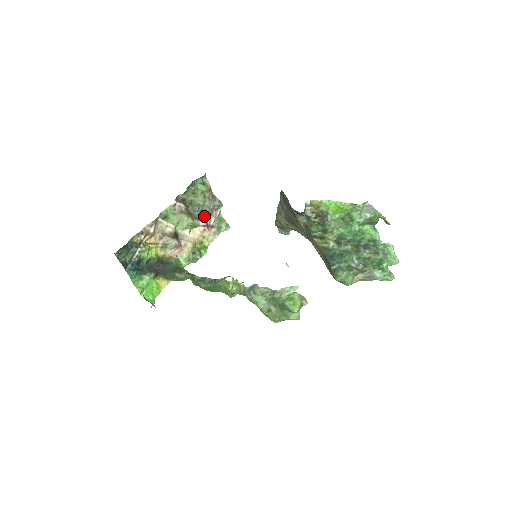
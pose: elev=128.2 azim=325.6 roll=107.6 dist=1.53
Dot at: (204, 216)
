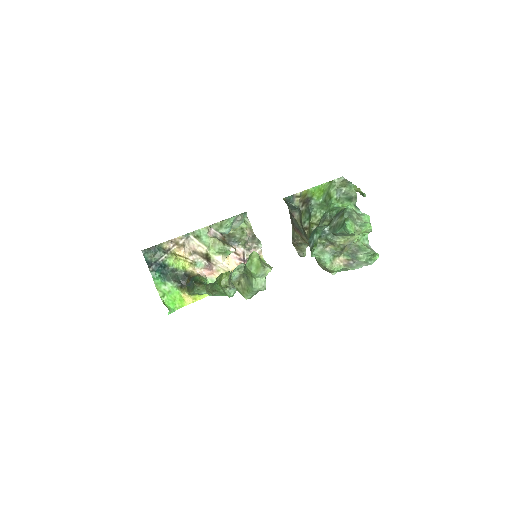
Dot at: (241, 250)
